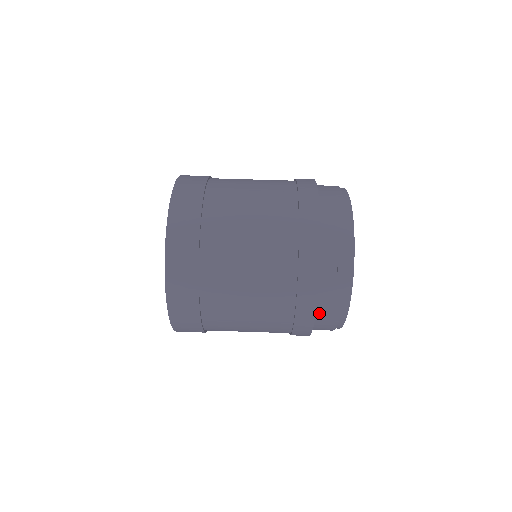
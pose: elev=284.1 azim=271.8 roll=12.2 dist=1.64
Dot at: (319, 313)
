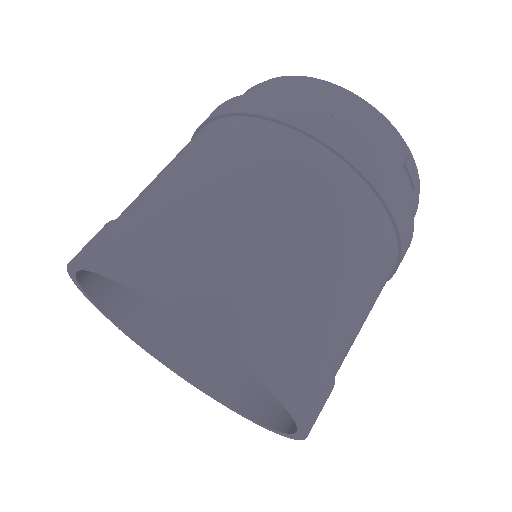
Dot at: occluded
